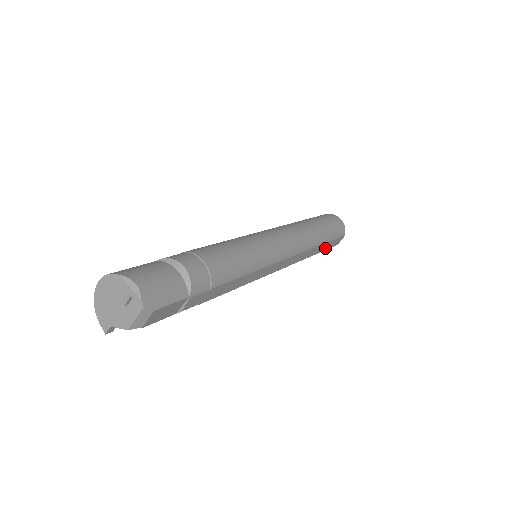
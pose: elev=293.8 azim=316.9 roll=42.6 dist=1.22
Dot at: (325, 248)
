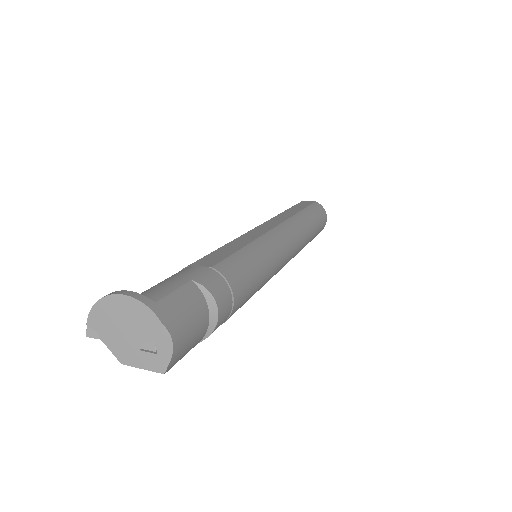
Dot at: occluded
